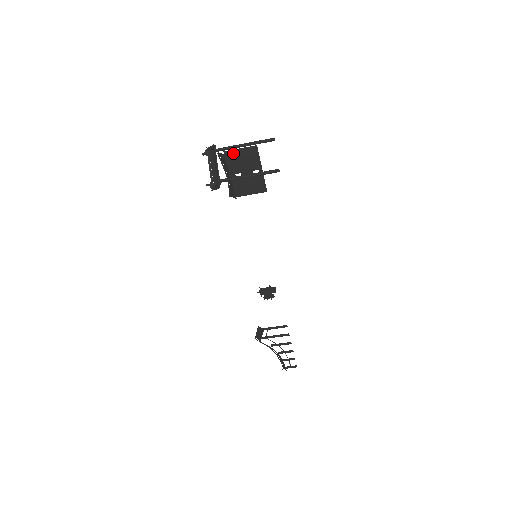
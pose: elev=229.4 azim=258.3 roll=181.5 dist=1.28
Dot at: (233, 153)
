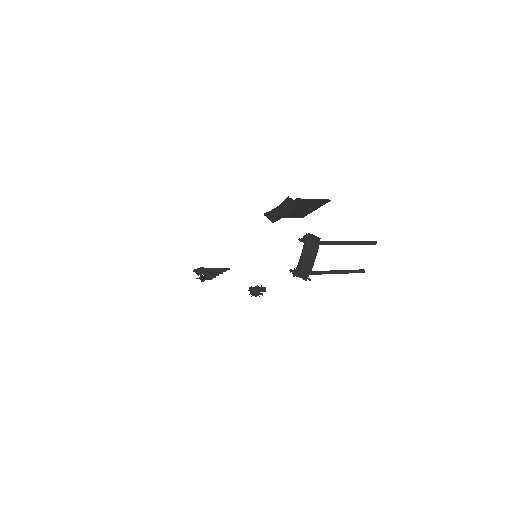
Dot at: (304, 200)
